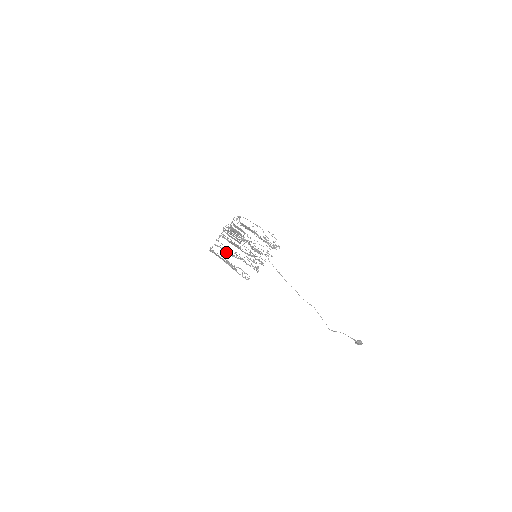
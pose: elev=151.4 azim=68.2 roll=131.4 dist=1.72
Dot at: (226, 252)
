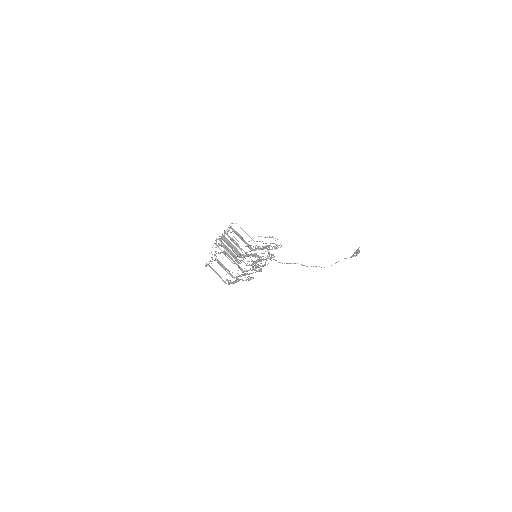
Dot at: (225, 270)
